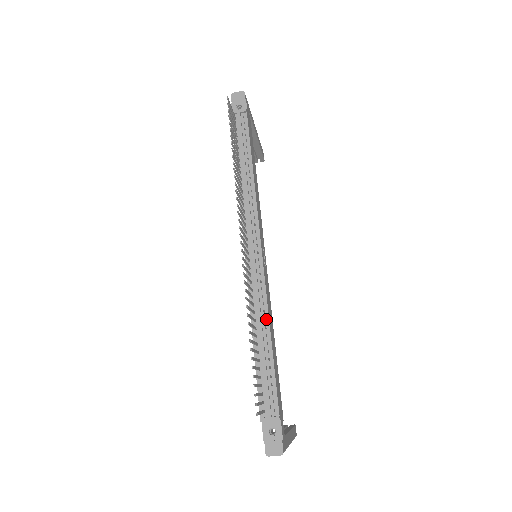
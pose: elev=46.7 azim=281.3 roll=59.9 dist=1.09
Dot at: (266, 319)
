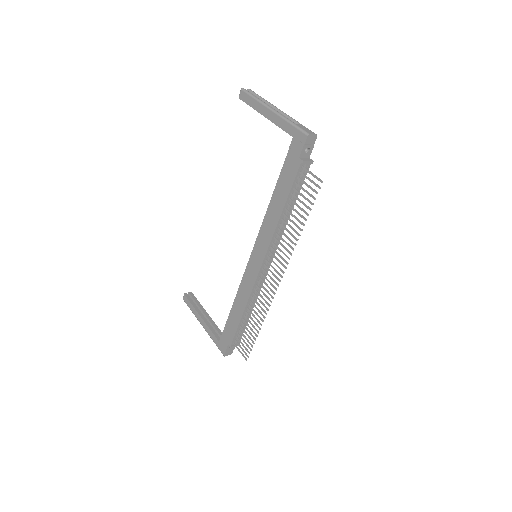
Dot at: (254, 303)
